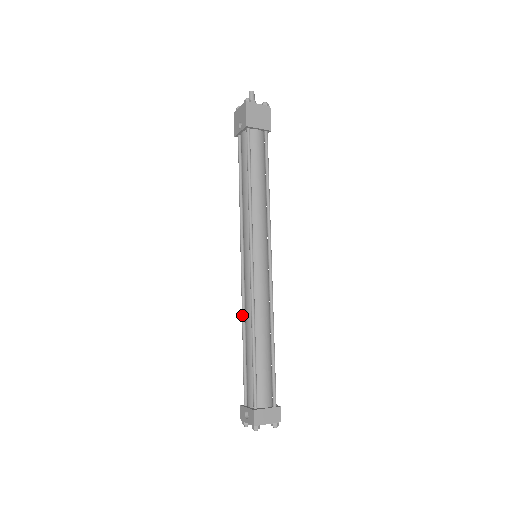
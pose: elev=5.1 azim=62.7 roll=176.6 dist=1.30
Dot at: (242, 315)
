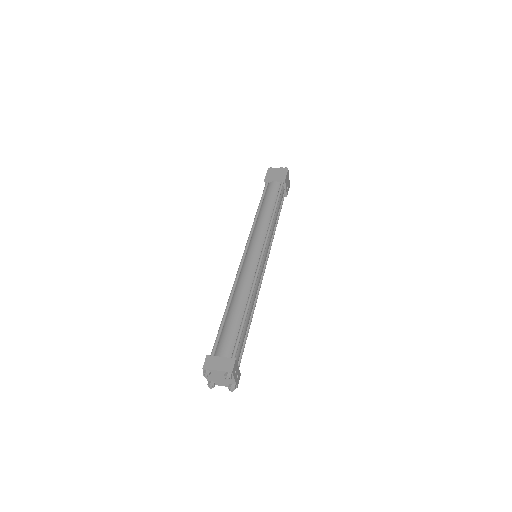
Dot at: occluded
